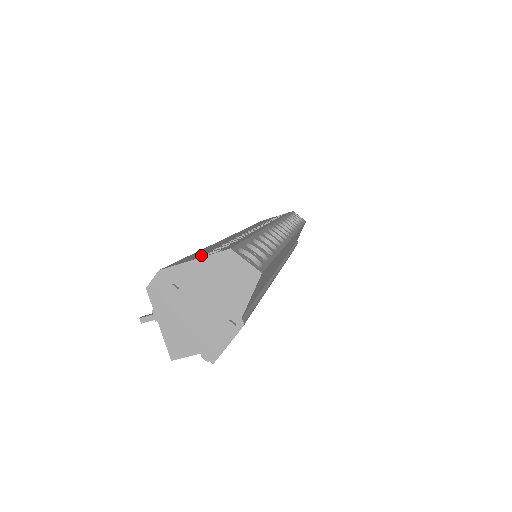
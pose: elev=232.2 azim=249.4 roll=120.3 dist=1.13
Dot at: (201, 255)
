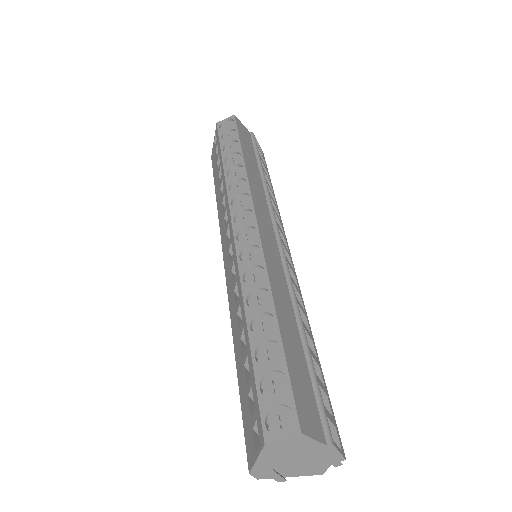
Dot at: (252, 435)
